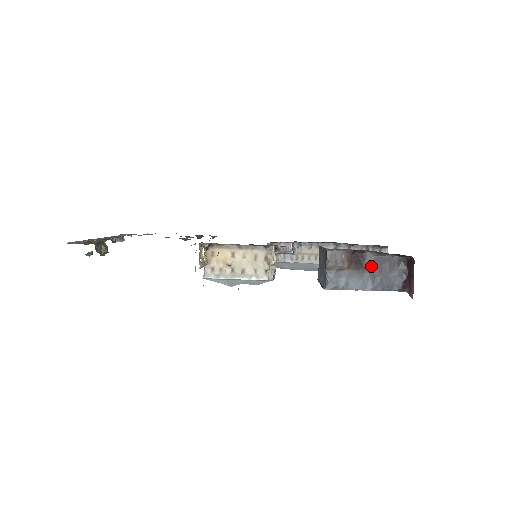
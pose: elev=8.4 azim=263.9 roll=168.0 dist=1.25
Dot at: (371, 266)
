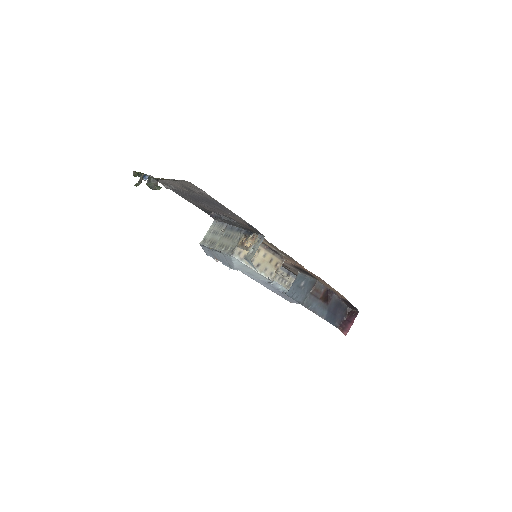
Dot at: (332, 304)
